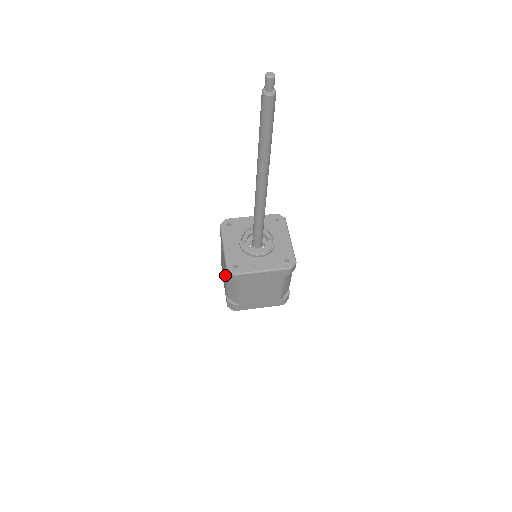
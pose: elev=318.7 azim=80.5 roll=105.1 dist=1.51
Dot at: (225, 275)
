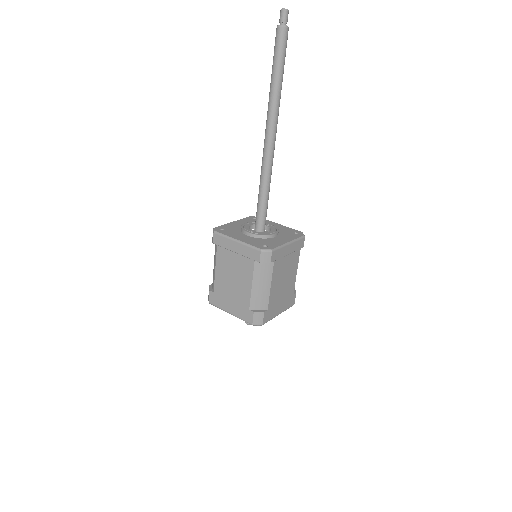
Dot at: (250, 272)
